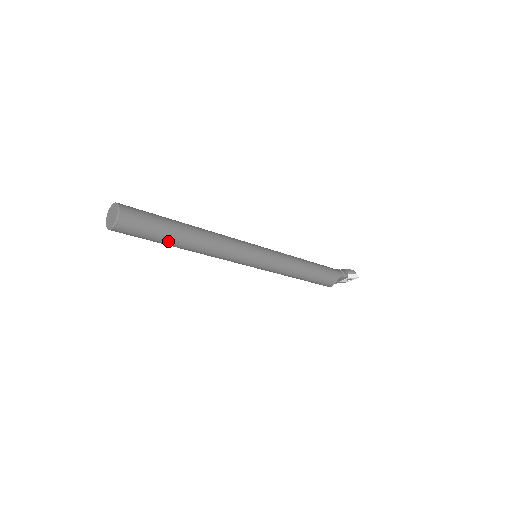
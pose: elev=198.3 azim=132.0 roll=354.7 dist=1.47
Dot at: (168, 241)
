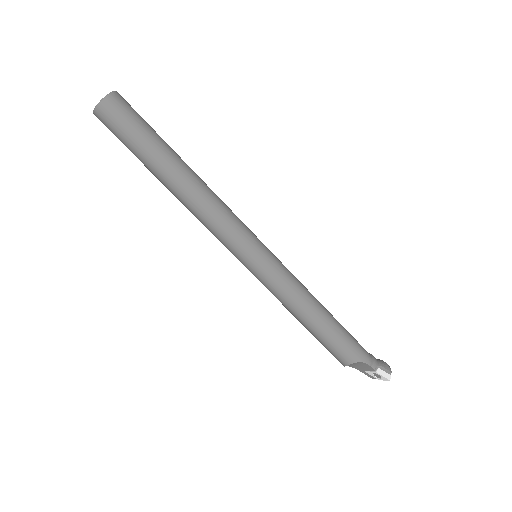
Dot at: (148, 163)
